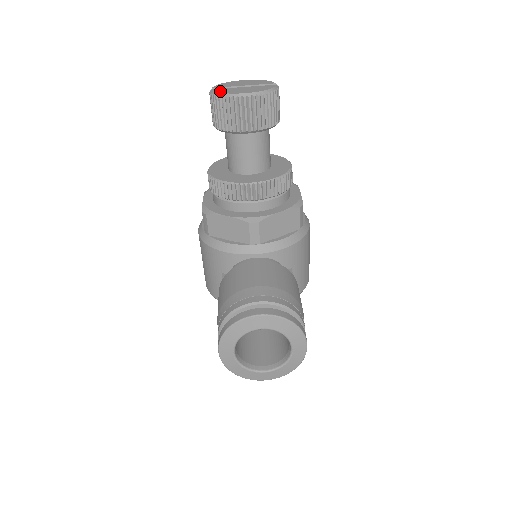
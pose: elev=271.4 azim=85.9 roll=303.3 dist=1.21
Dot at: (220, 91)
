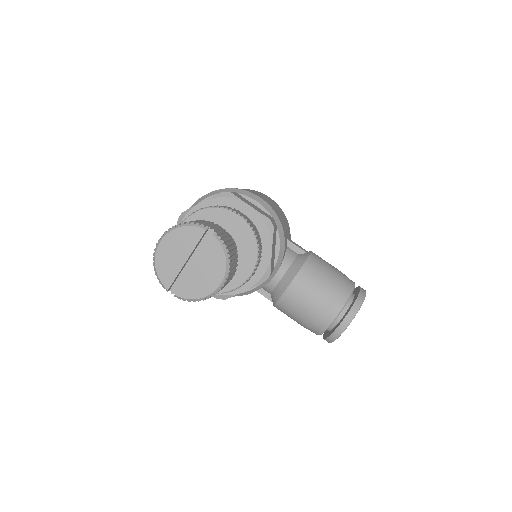
Dot at: (192, 296)
